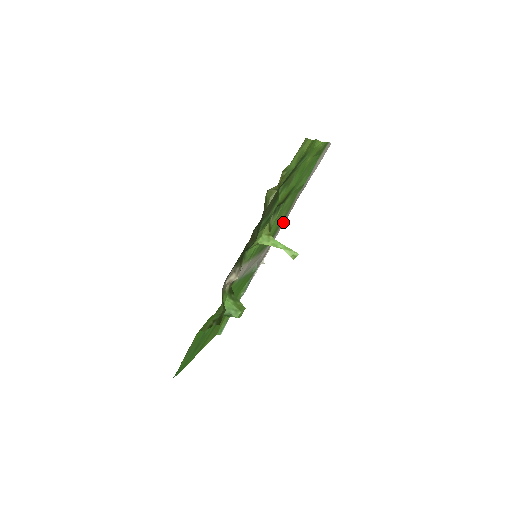
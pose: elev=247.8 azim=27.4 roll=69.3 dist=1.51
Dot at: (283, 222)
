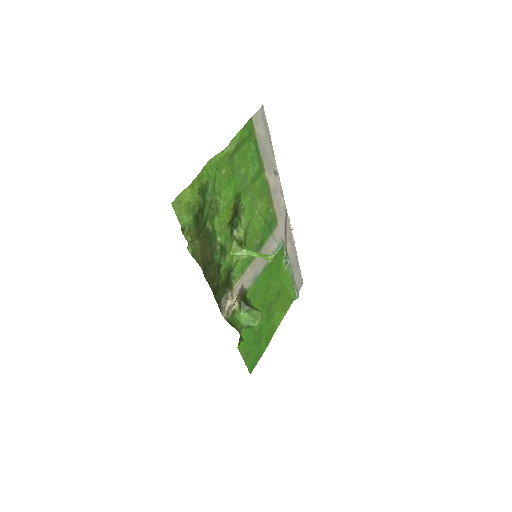
Dot at: (277, 196)
